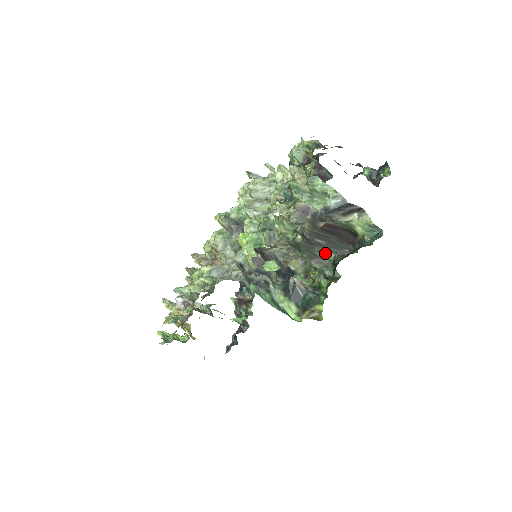
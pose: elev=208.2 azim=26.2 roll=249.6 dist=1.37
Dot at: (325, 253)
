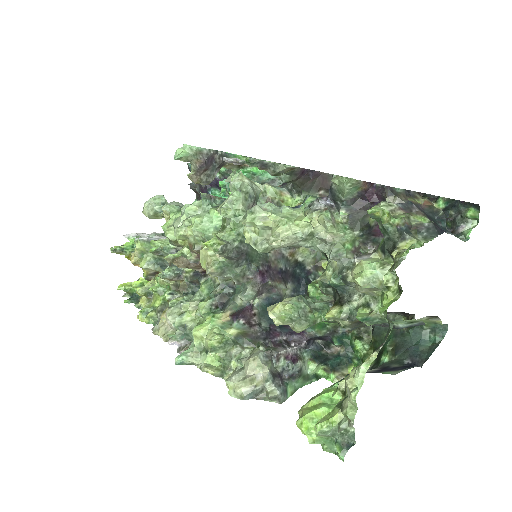
Dot at: occluded
